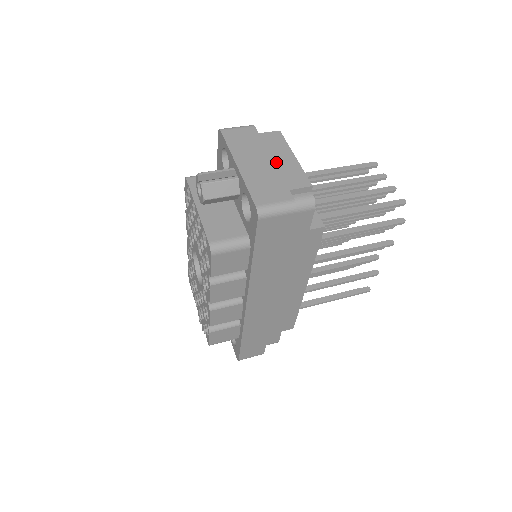
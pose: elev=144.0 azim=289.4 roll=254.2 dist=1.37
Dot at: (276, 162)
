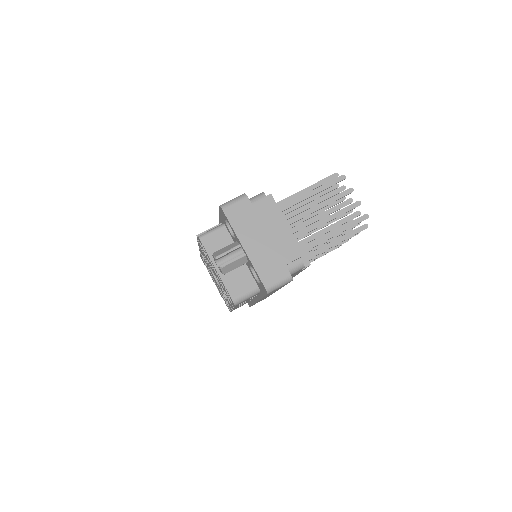
Dot at: (272, 237)
